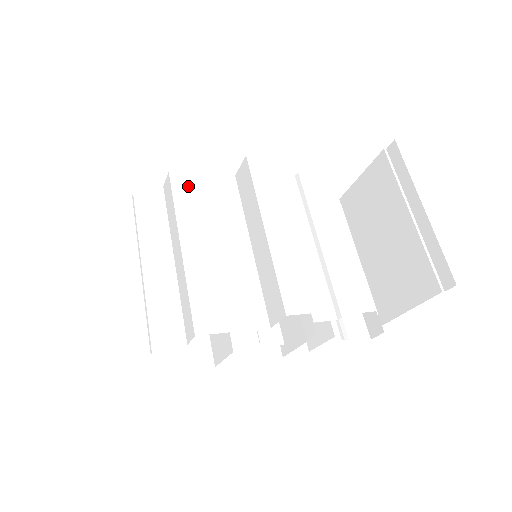
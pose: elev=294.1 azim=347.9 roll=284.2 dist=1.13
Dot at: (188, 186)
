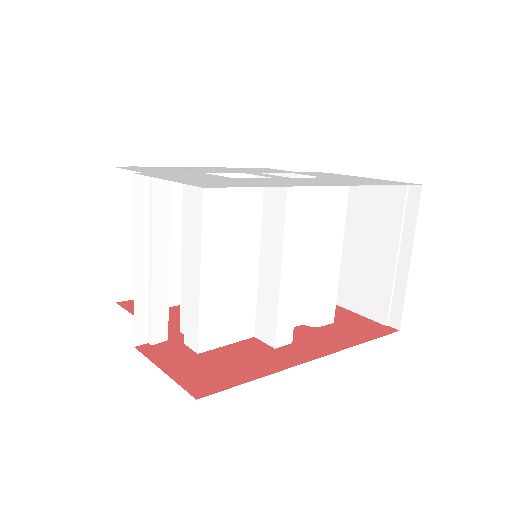
Dot at: (219, 196)
